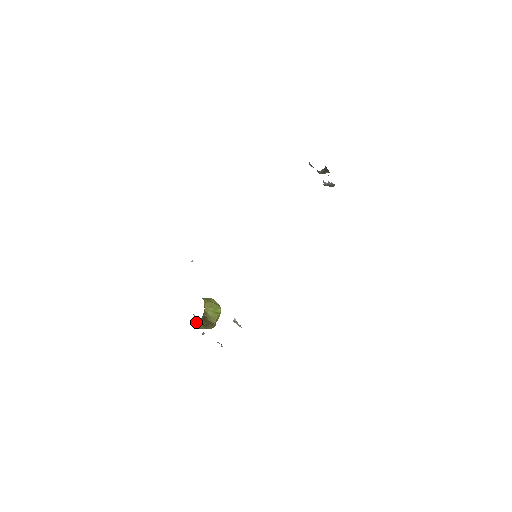
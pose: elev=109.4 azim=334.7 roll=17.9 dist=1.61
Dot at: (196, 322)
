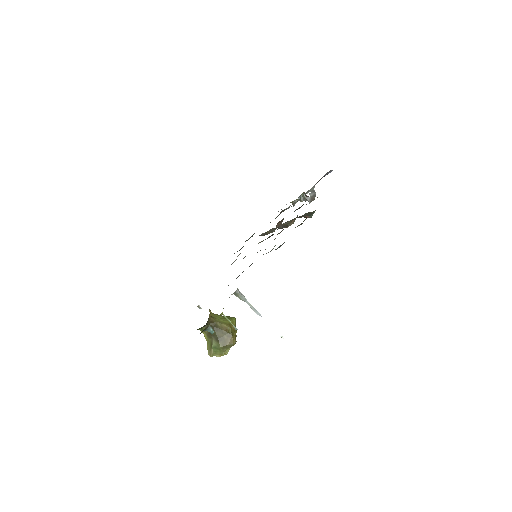
Dot at: (210, 345)
